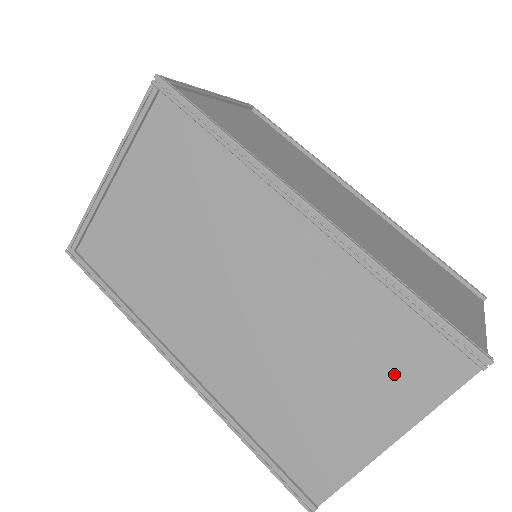
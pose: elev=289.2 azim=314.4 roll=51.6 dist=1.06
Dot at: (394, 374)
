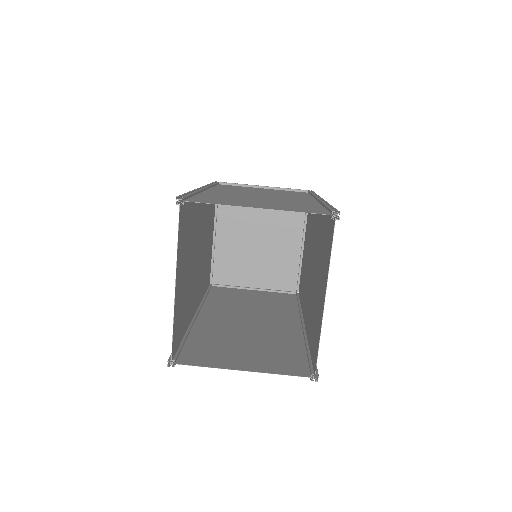
Dot at: (183, 241)
